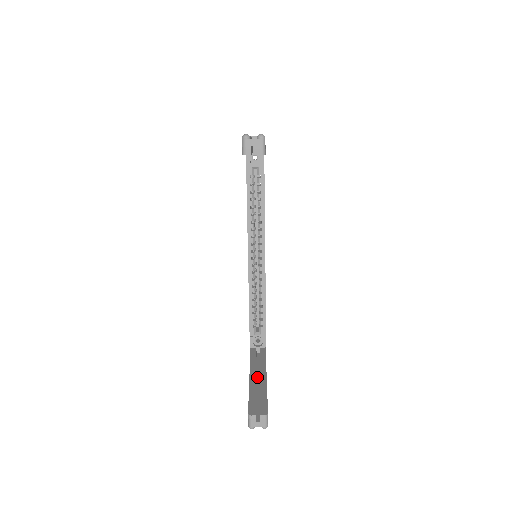
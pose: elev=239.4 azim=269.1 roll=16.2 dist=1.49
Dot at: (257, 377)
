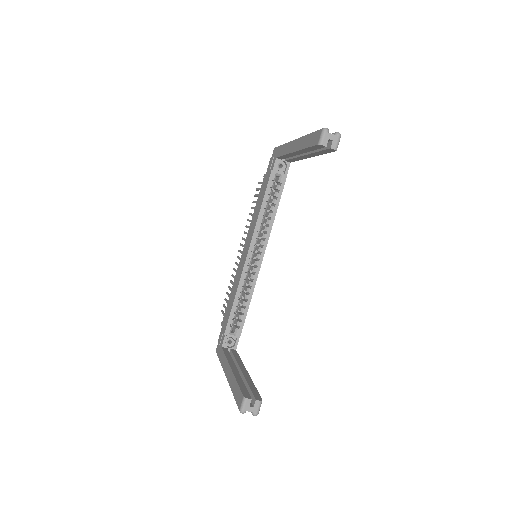
Dot at: occluded
